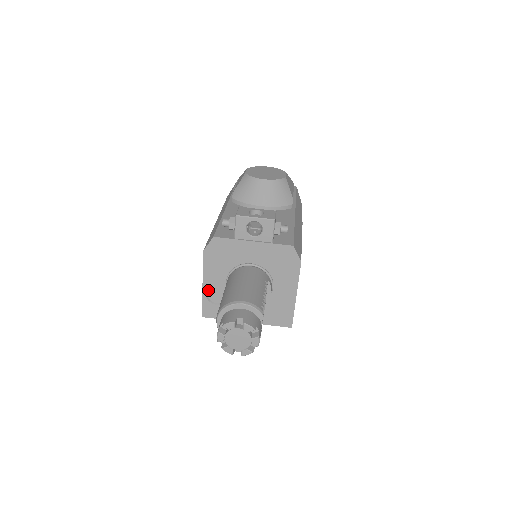
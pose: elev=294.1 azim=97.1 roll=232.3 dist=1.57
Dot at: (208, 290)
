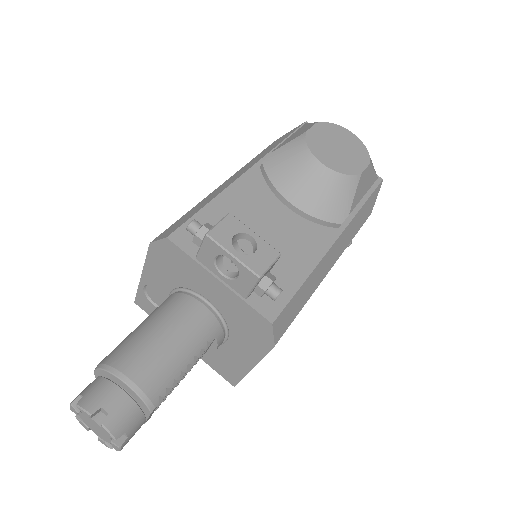
Dot at: (148, 284)
